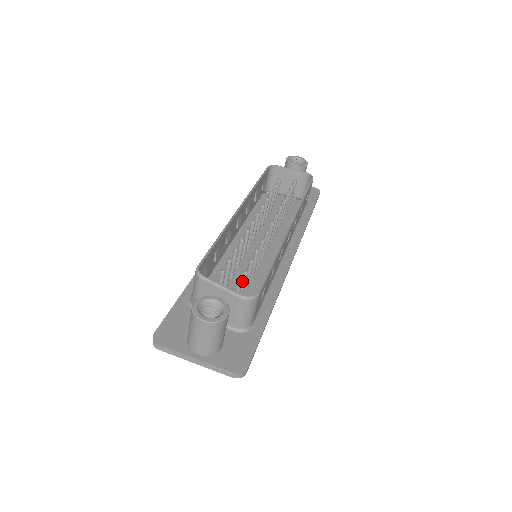
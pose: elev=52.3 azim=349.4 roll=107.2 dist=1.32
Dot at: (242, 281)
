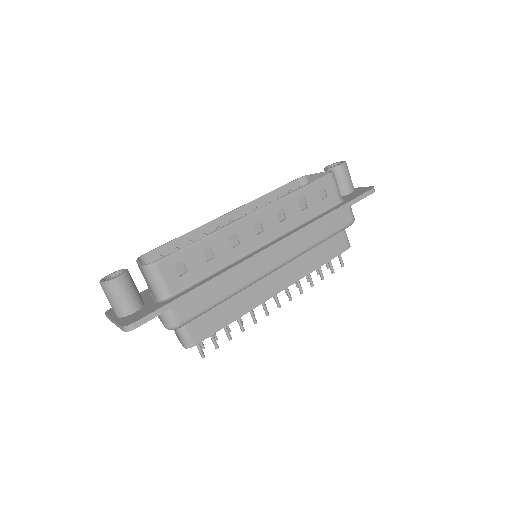
Dot at: occluded
